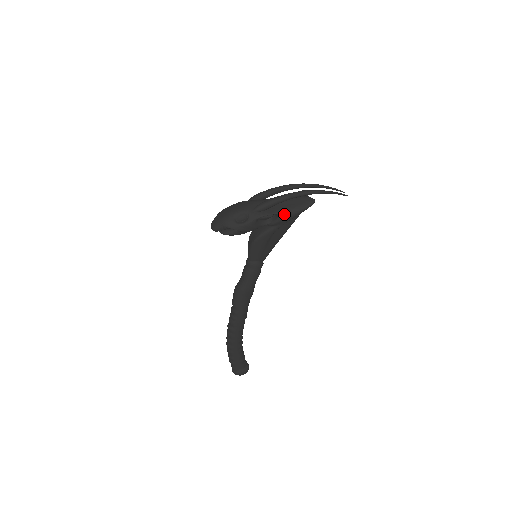
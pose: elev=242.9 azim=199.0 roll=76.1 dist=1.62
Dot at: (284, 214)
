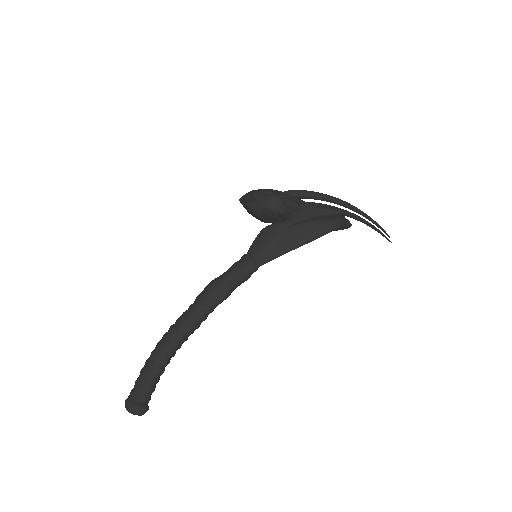
Dot at: (305, 204)
